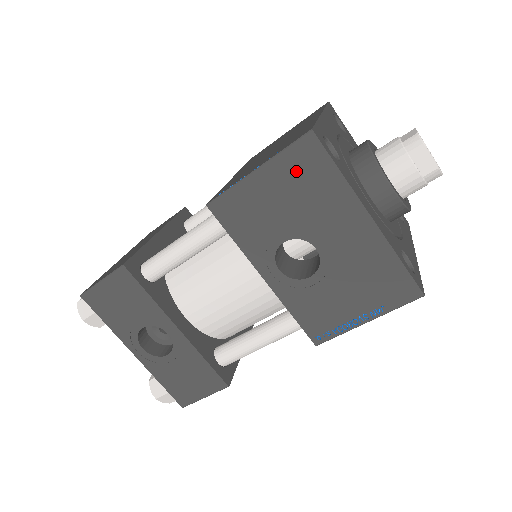
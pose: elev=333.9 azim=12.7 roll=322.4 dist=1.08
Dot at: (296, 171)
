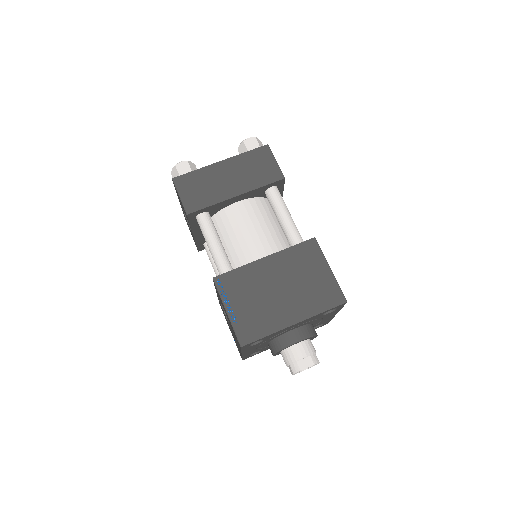
Dot at: occluded
